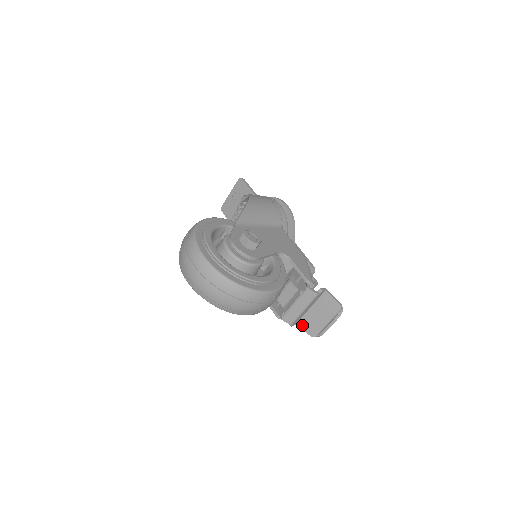
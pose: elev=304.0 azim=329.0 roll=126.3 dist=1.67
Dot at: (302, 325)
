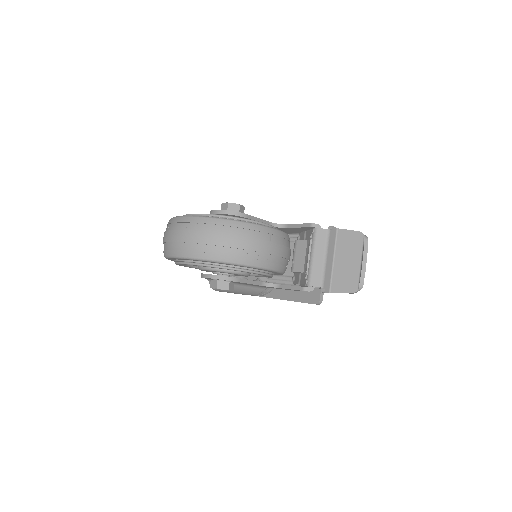
Dot at: (336, 287)
